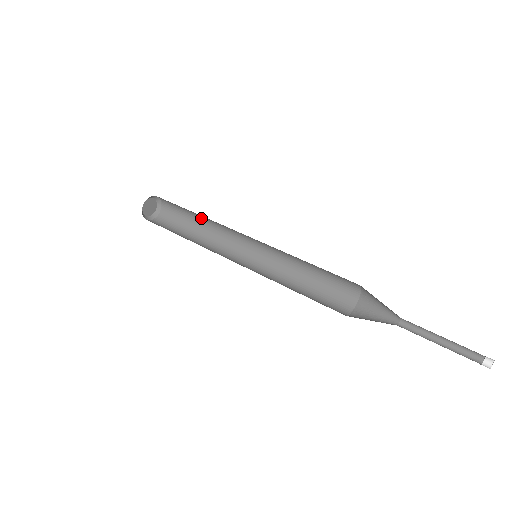
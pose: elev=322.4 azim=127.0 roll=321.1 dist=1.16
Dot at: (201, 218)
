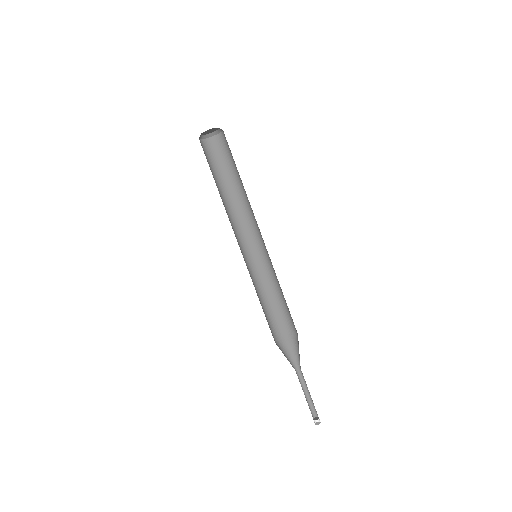
Dot at: occluded
